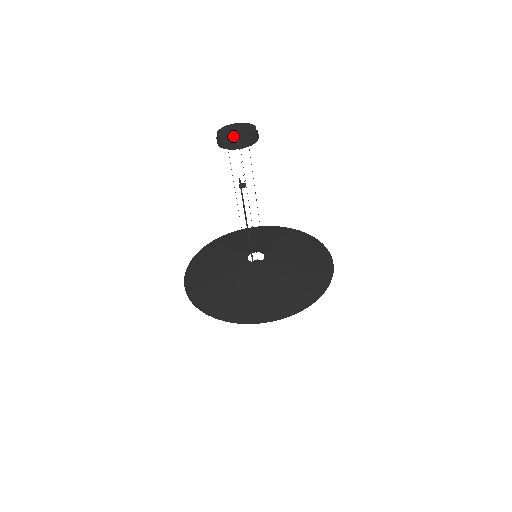
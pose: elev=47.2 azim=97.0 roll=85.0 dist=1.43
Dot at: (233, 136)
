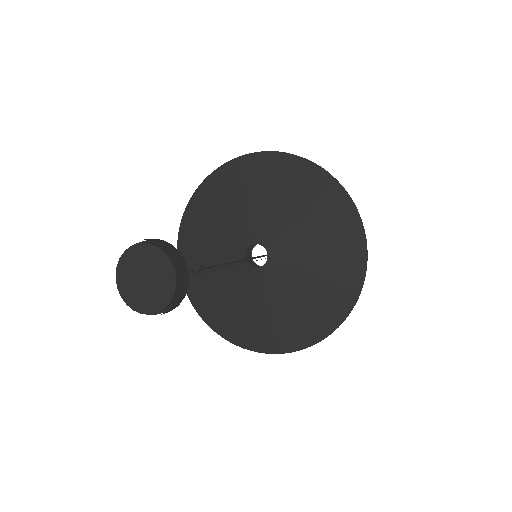
Dot at: (150, 305)
